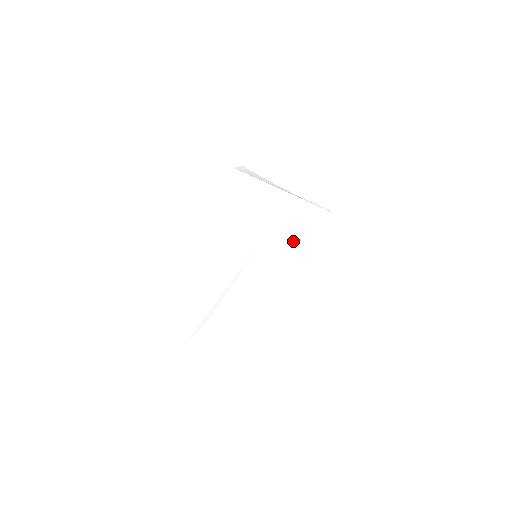
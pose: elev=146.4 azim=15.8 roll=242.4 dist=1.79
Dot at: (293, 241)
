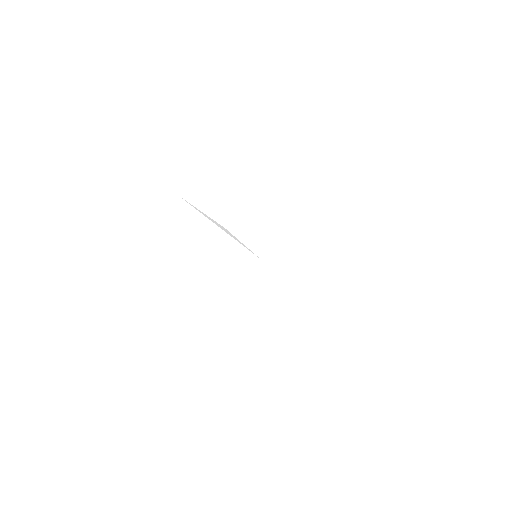
Dot at: occluded
